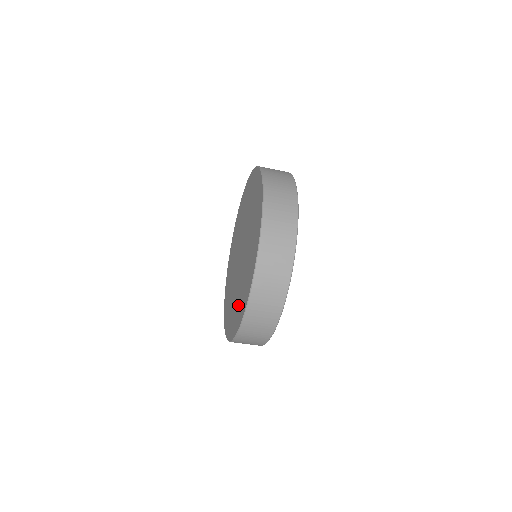
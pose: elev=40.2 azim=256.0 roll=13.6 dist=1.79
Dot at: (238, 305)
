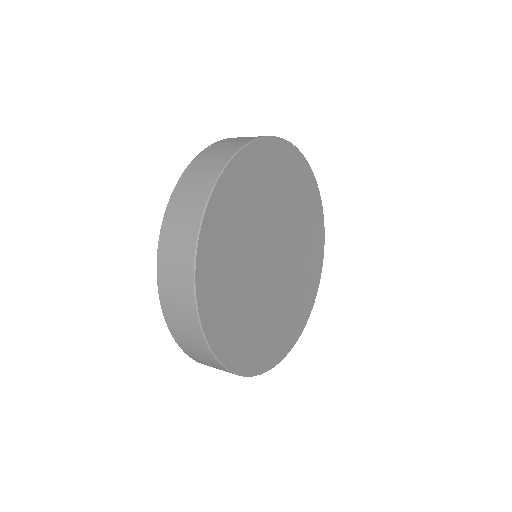
Dot at: occluded
